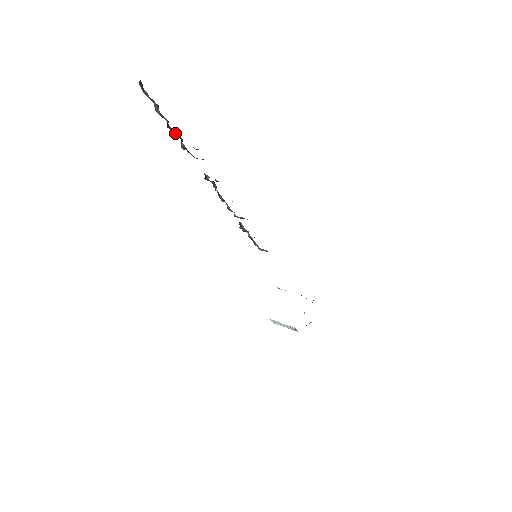
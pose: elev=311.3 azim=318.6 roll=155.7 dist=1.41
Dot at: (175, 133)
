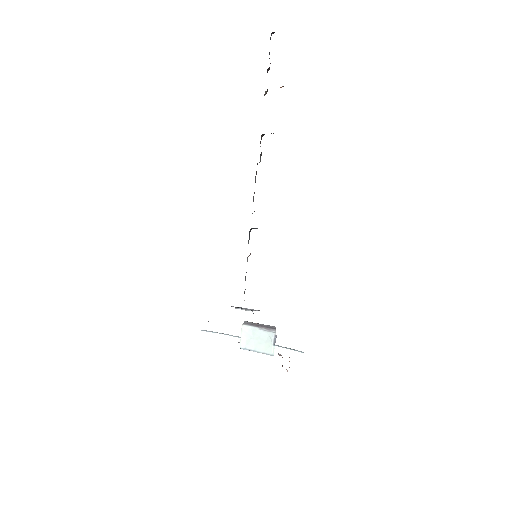
Dot at: occluded
